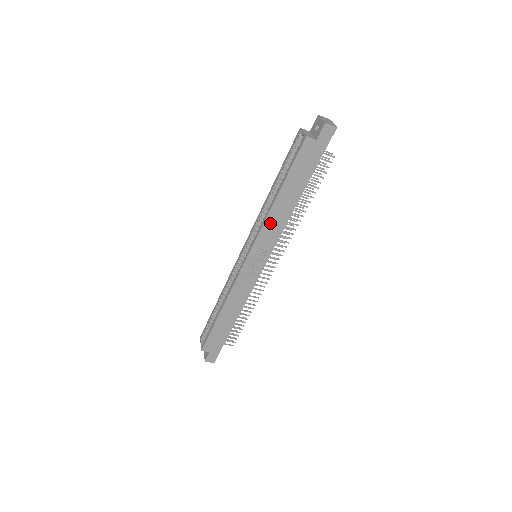
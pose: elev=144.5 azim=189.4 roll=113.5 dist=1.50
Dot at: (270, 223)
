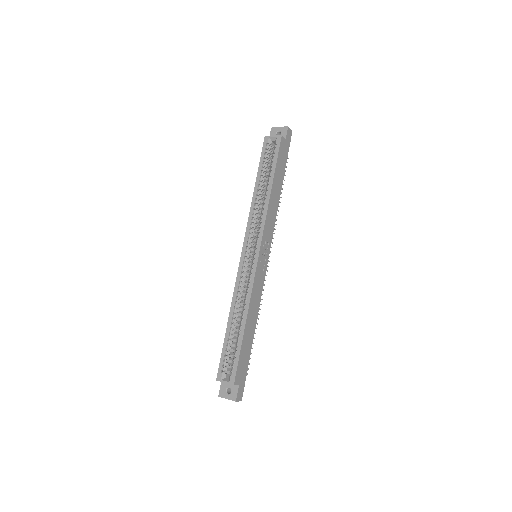
Dot at: (269, 214)
